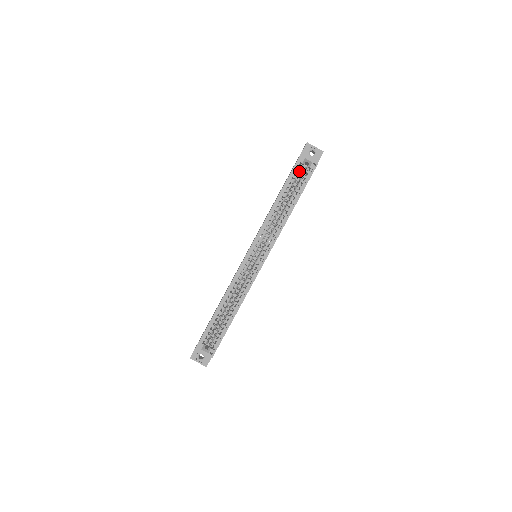
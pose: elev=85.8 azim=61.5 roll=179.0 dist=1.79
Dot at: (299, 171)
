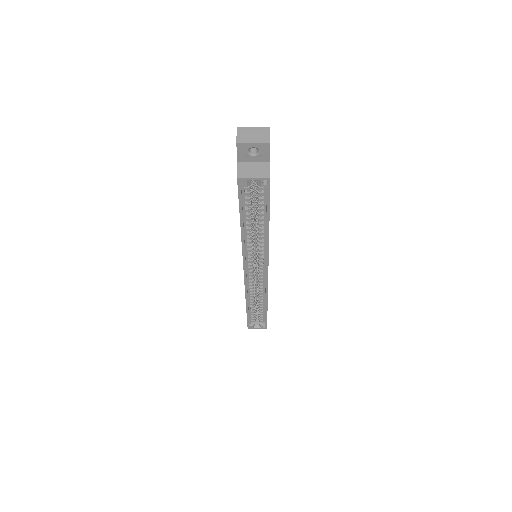
Dot at: (249, 190)
